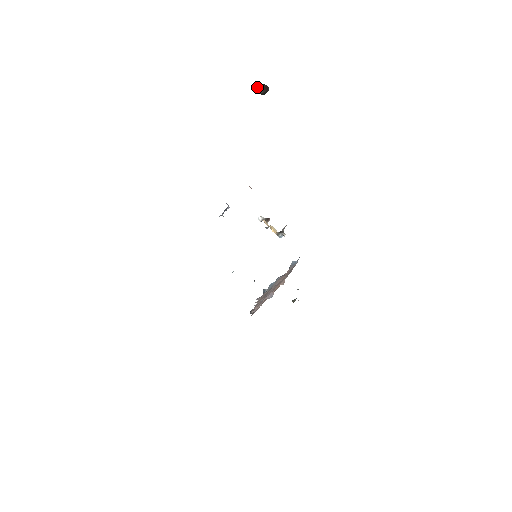
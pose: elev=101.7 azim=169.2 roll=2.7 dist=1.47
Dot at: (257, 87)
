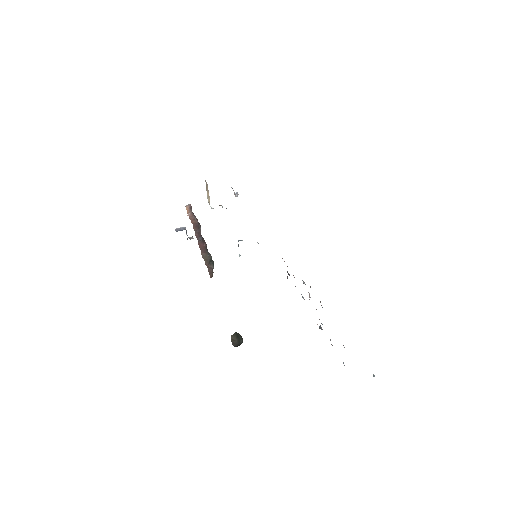
Dot at: (233, 344)
